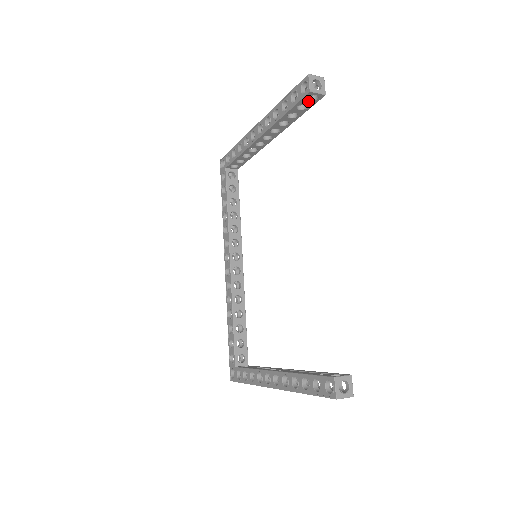
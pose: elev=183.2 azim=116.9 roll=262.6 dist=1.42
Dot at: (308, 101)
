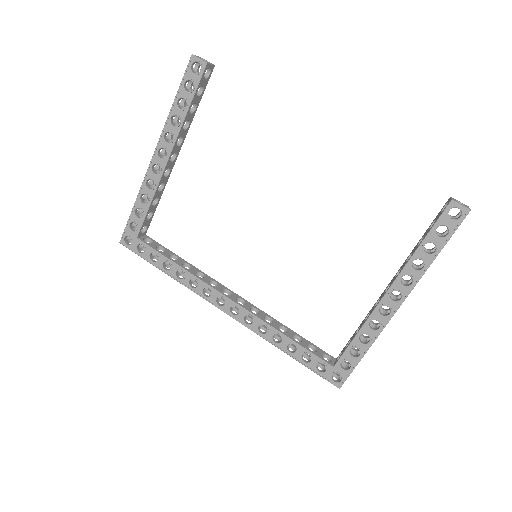
Dot at: (204, 80)
